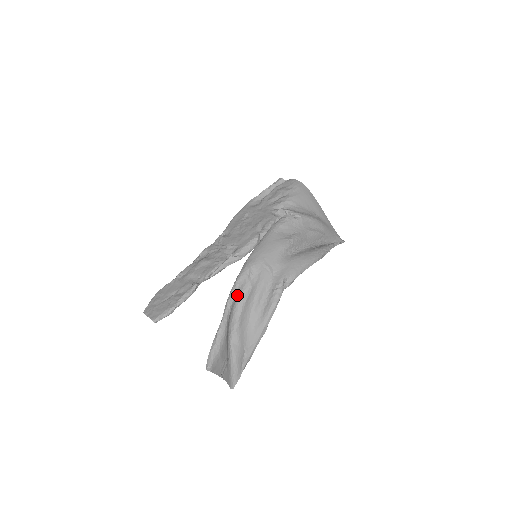
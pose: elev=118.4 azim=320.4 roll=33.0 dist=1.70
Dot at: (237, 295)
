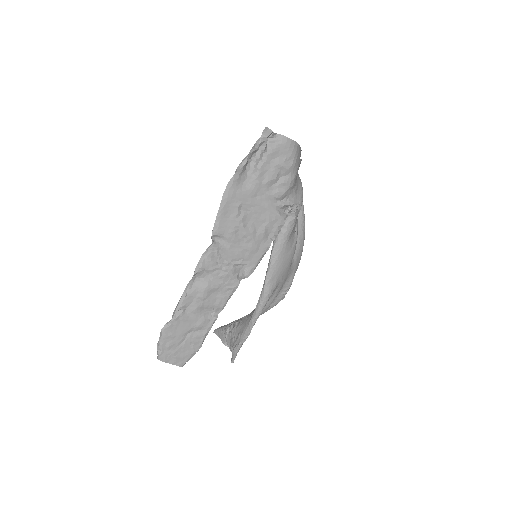
Dot at: occluded
